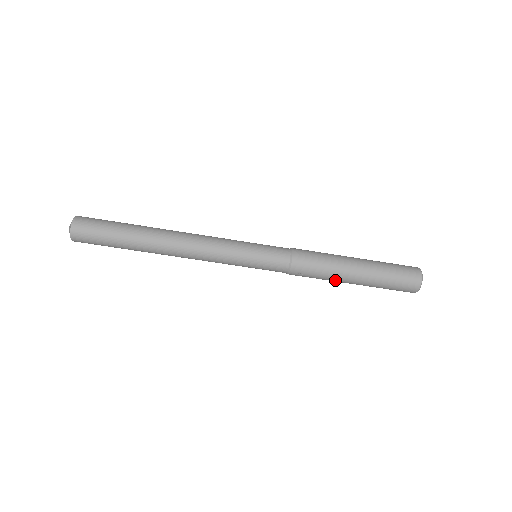
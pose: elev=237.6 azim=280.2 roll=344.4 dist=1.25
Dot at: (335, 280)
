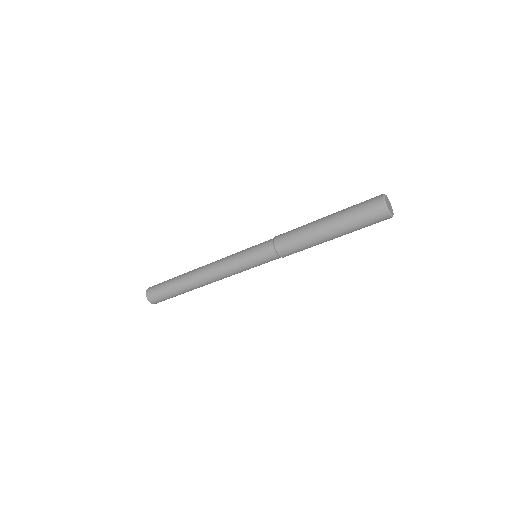
Dot at: occluded
